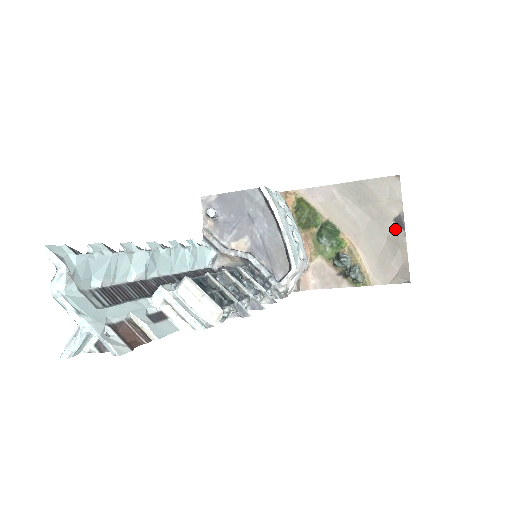
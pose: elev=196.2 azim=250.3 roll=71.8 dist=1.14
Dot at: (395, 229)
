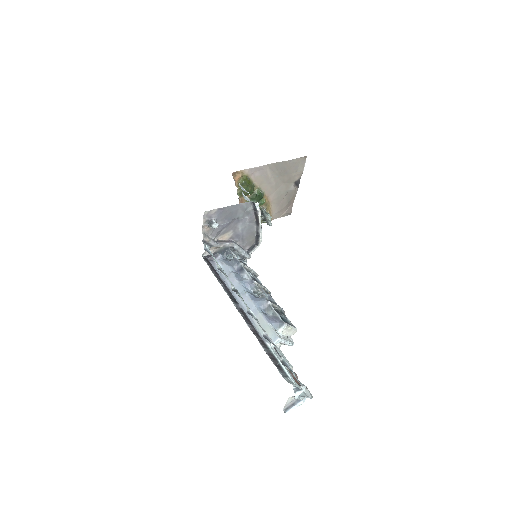
Dot at: (294, 188)
